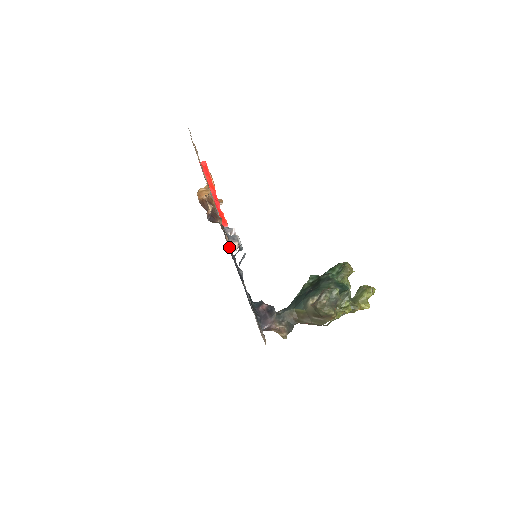
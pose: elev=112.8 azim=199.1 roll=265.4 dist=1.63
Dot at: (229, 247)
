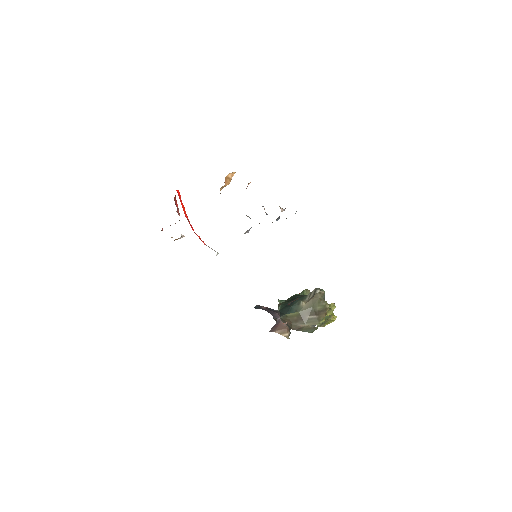
Dot at: occluded
